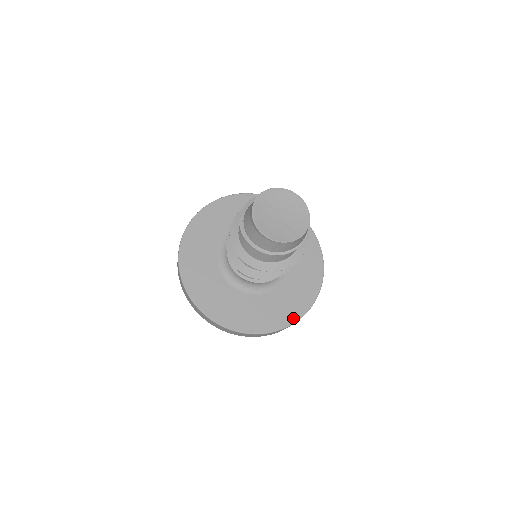
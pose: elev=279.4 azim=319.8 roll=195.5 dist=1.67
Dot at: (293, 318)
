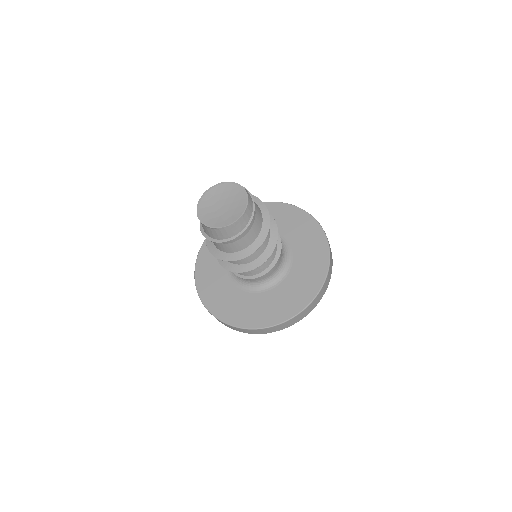
Dot at: (292, 312)
